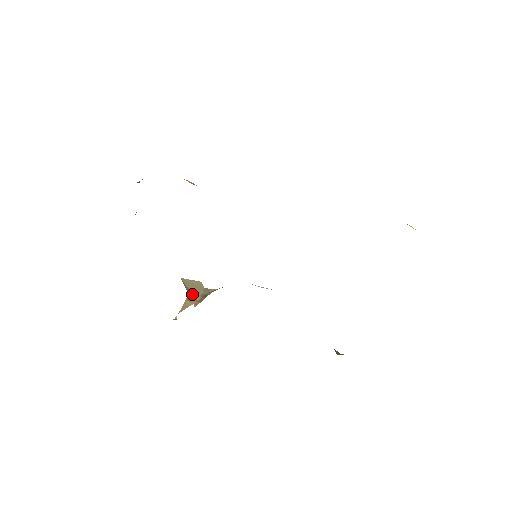
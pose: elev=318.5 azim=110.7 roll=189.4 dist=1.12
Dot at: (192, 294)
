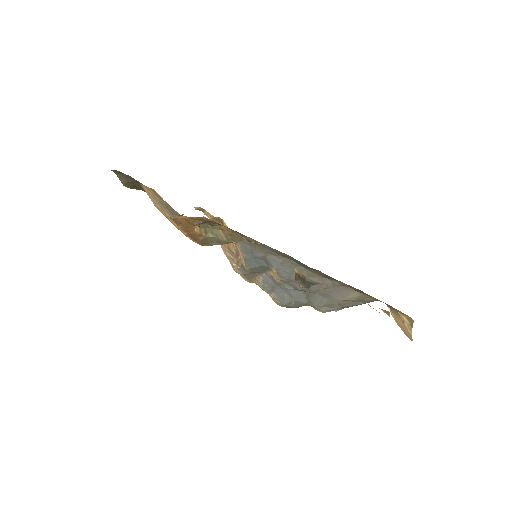
Dot at: occluded
